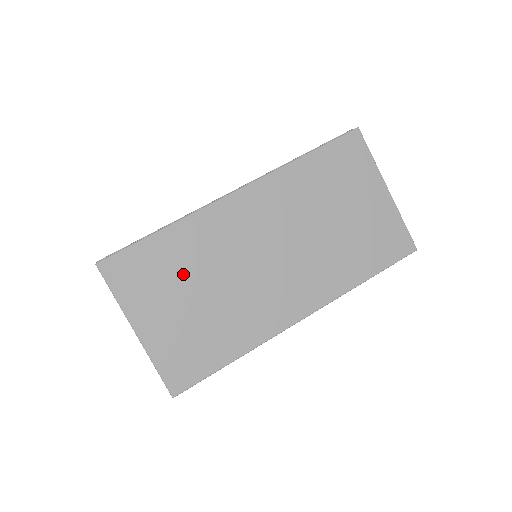
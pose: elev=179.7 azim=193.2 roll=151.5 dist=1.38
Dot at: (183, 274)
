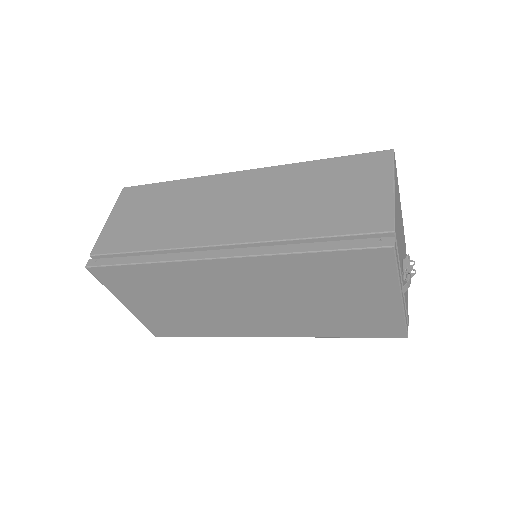
Dot at: (162, 291)
